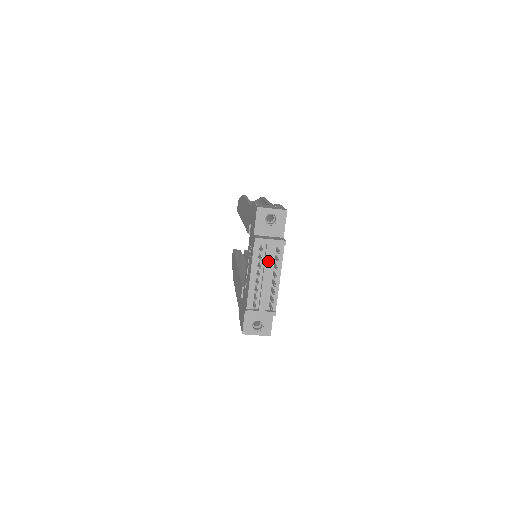
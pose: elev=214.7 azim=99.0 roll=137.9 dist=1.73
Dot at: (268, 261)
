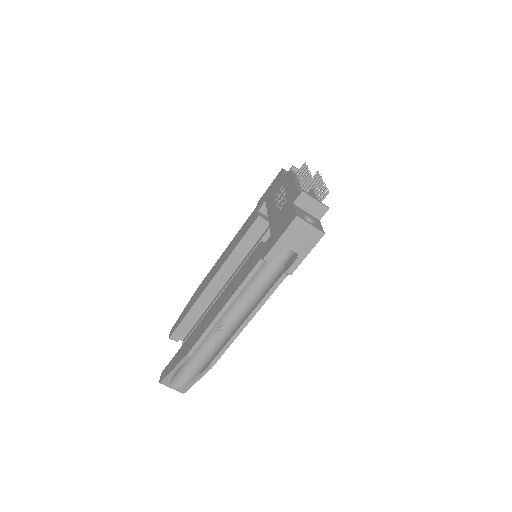
Dot at: occluded
